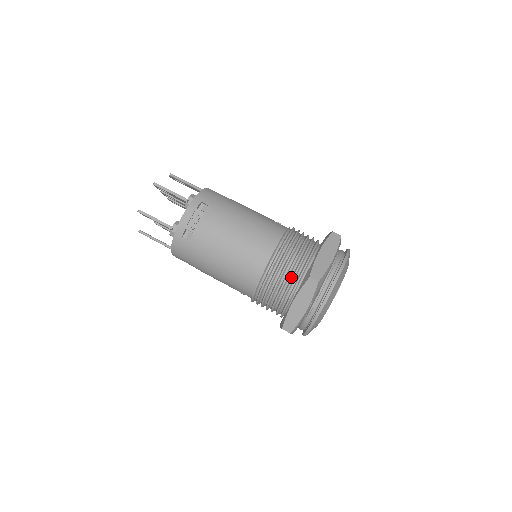
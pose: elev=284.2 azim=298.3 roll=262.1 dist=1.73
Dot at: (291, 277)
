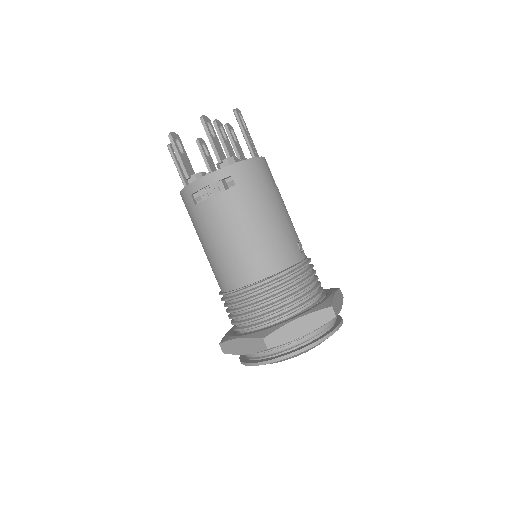
Dot at: (256, 316)
